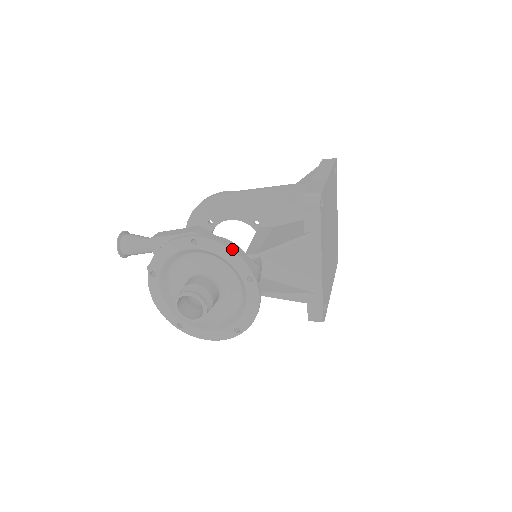
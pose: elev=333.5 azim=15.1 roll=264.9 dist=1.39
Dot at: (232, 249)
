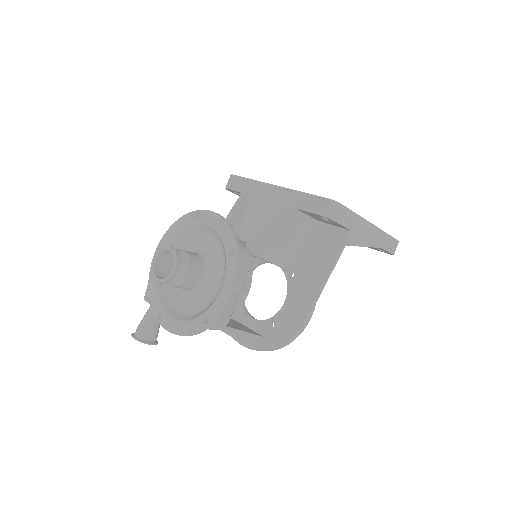
Dot at: (175, 223)
